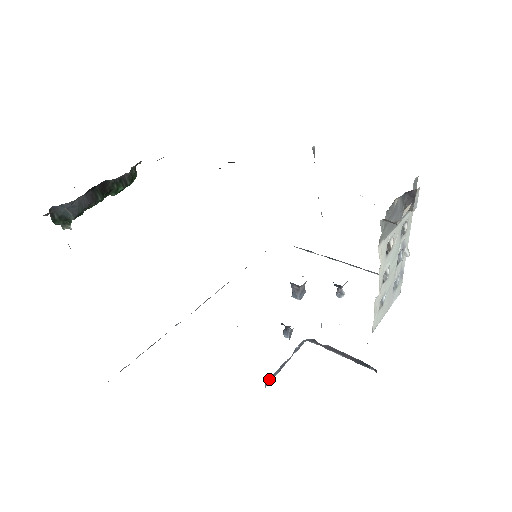
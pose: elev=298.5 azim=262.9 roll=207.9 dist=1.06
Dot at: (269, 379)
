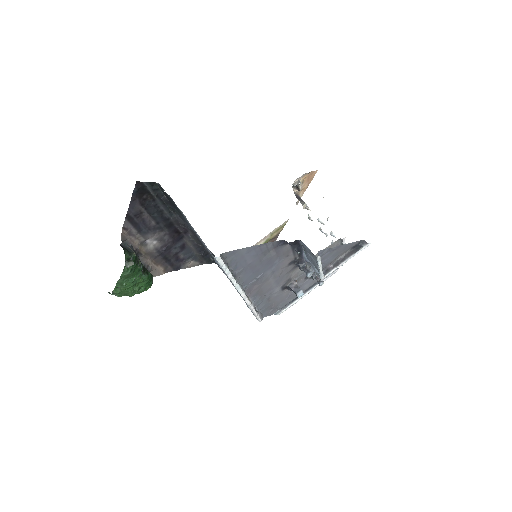
Dot at: (318, 254)
